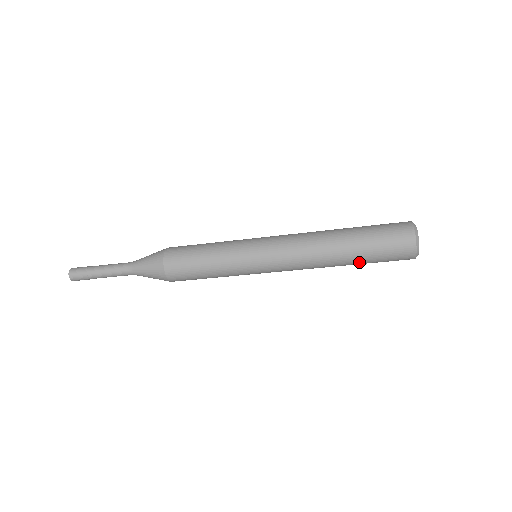
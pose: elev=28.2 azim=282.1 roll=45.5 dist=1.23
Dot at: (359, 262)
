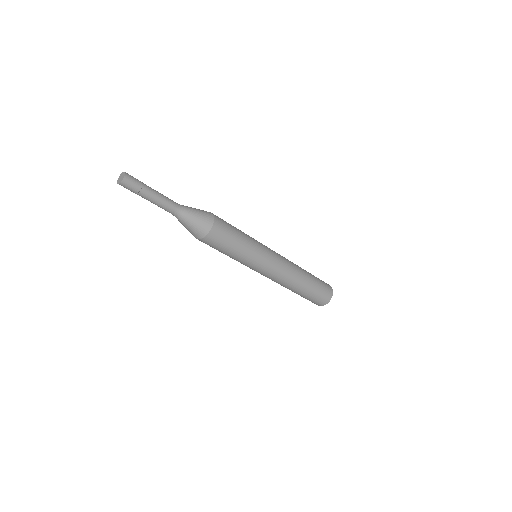
Dot at: (296, 293)
